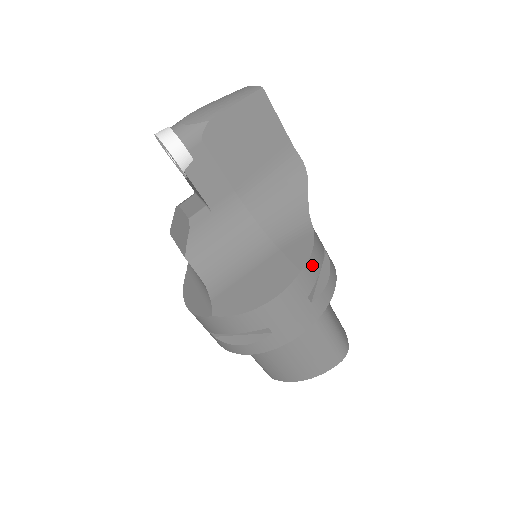
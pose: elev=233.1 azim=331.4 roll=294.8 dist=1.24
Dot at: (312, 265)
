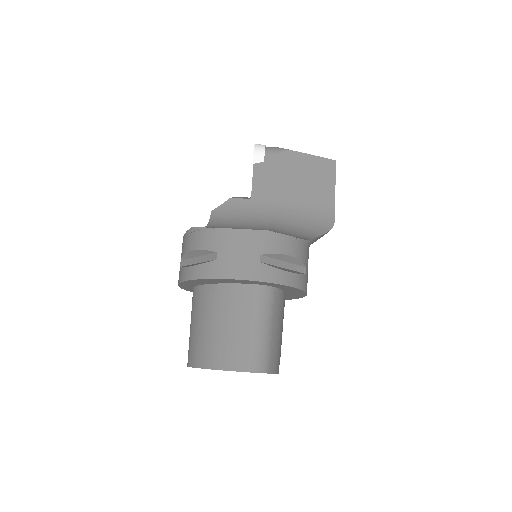
Dot at: (282, 241)
